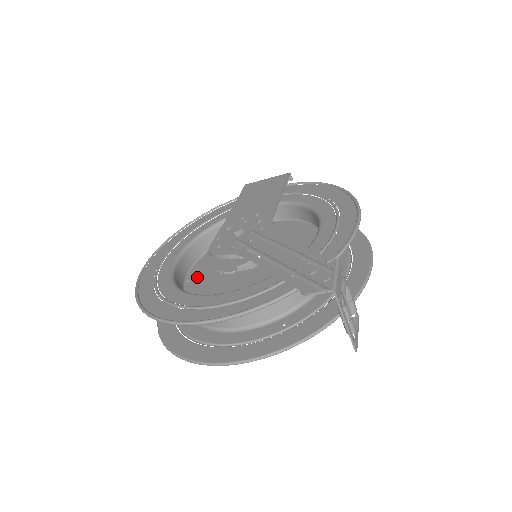
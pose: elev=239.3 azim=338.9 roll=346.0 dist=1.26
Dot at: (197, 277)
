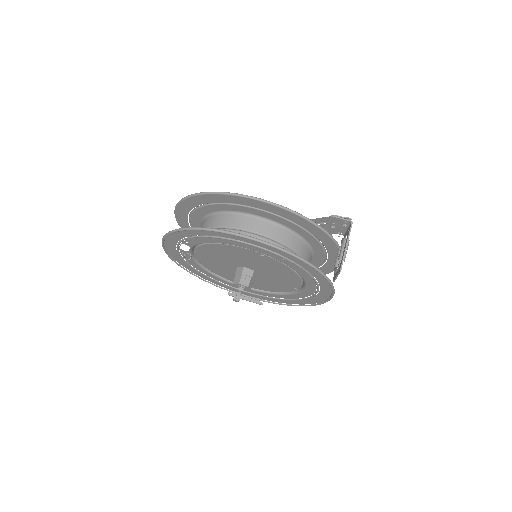
Dot at: occluded
